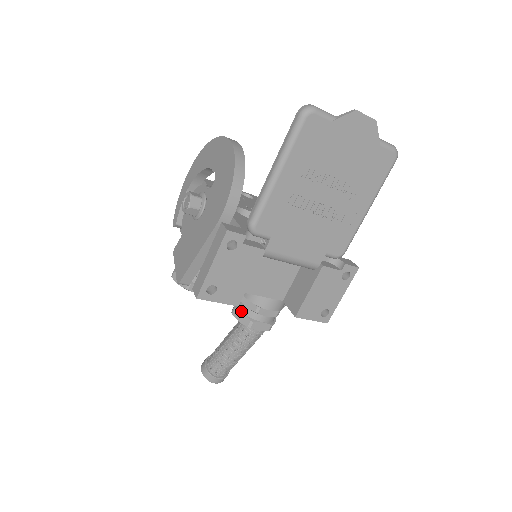
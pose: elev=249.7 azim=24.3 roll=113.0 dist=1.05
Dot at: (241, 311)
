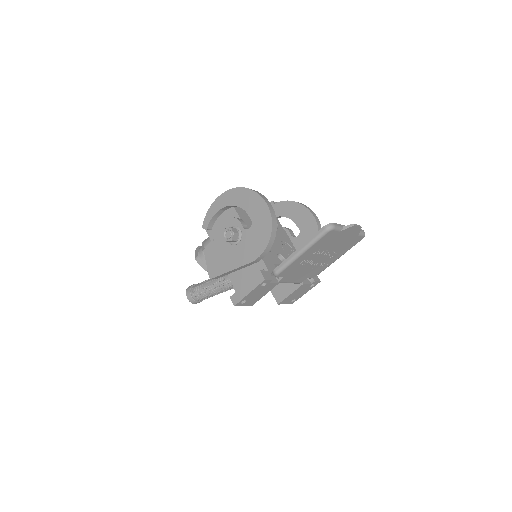
Dot at: occluded
